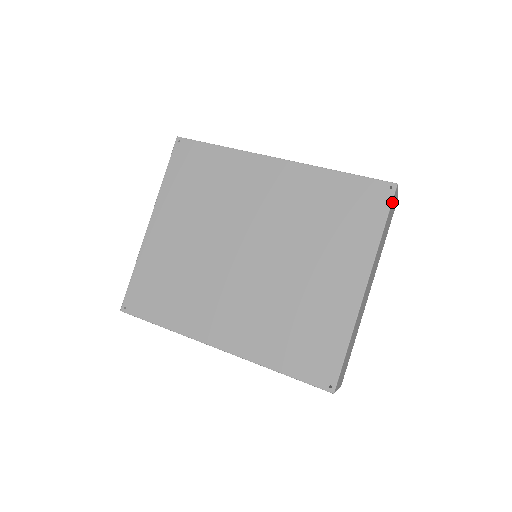
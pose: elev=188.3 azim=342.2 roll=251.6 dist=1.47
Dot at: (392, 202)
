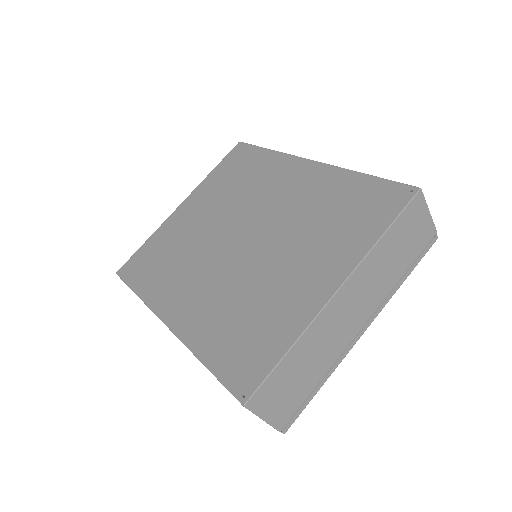
Dot at: (408, 207)
